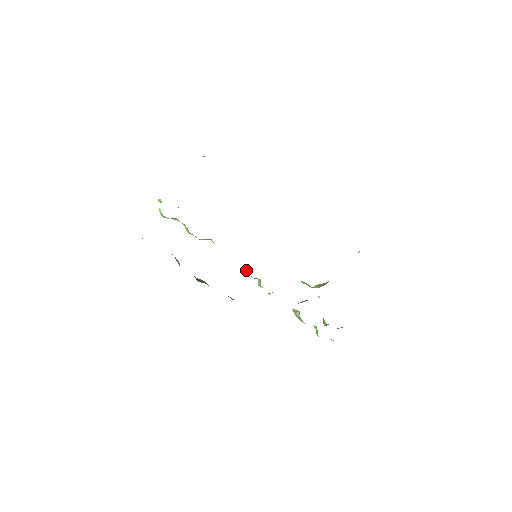
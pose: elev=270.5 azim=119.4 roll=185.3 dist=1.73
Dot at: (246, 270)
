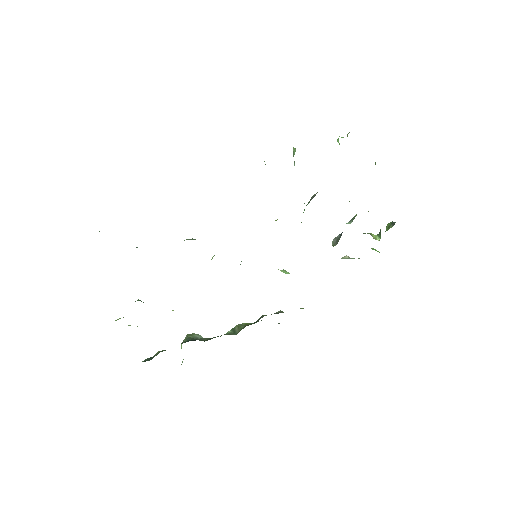
Dot at: occluded
